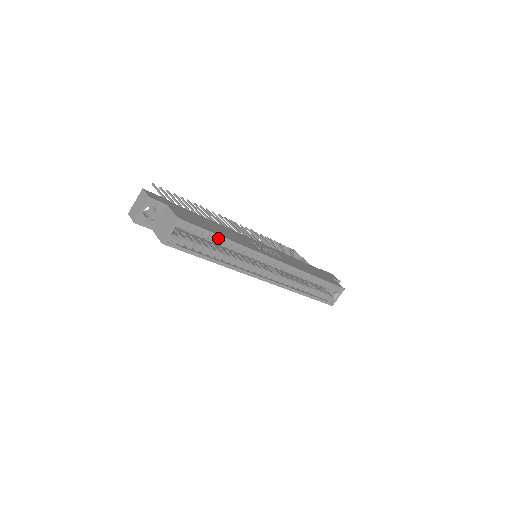
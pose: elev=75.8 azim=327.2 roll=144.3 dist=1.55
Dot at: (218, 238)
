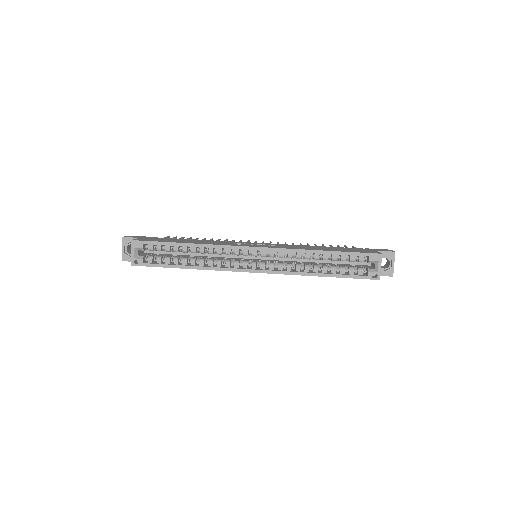
Dot at: (177, 245)
